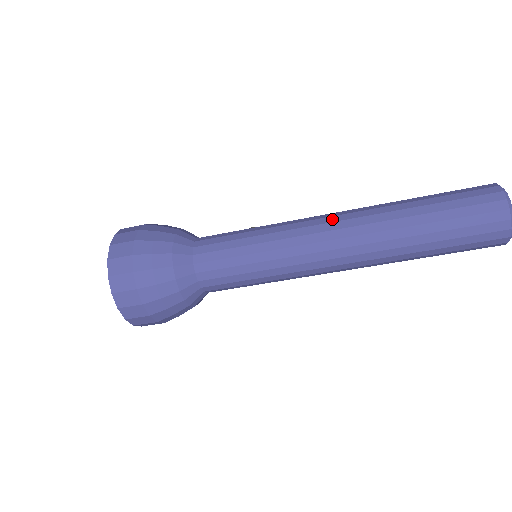
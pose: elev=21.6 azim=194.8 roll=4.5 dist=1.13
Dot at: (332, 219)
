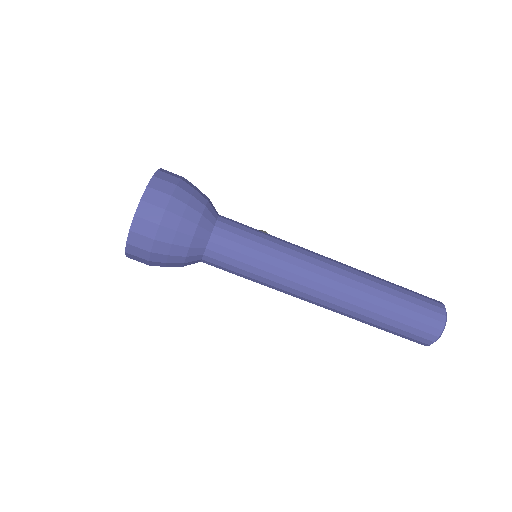
Dot at: (331, 268)
